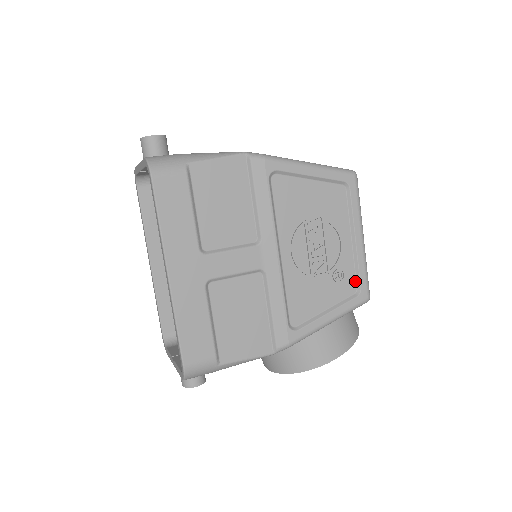
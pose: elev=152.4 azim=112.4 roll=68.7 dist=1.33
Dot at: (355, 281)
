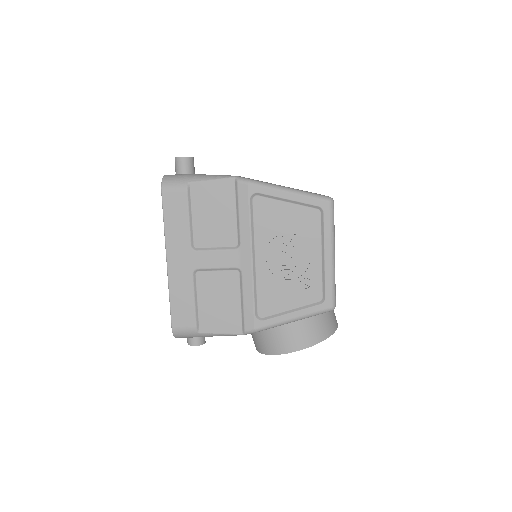
Dot at: (321, 291)
